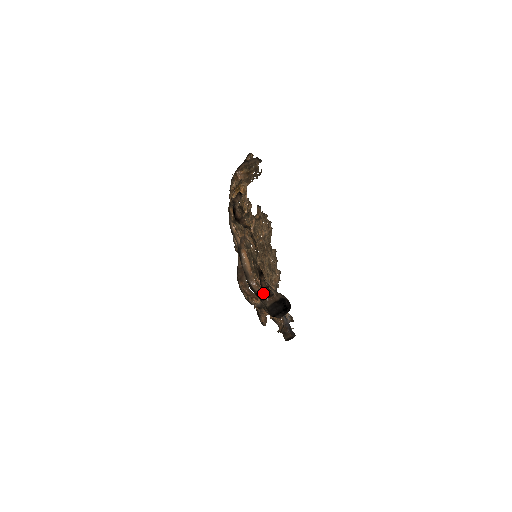
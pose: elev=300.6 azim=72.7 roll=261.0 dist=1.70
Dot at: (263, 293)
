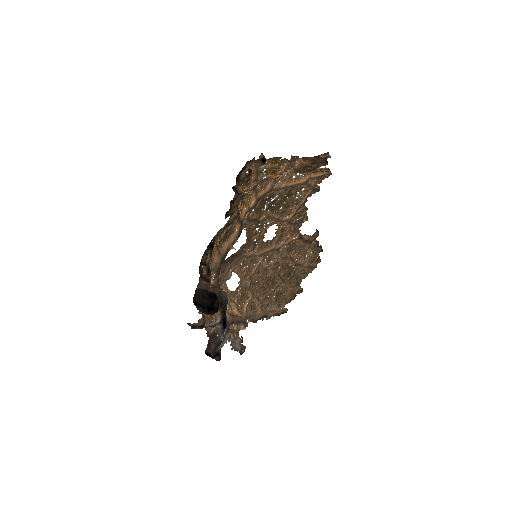
Dot at: (199, 268)
